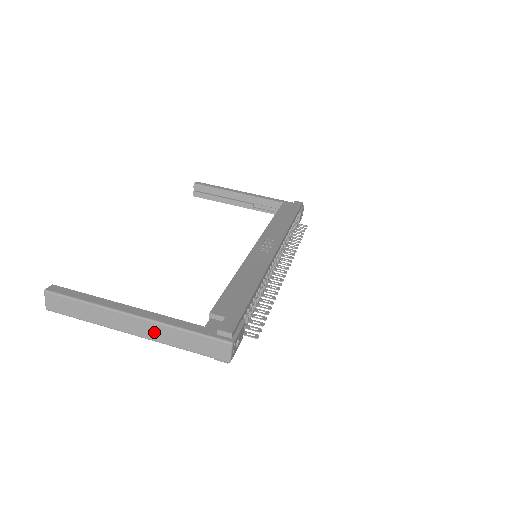
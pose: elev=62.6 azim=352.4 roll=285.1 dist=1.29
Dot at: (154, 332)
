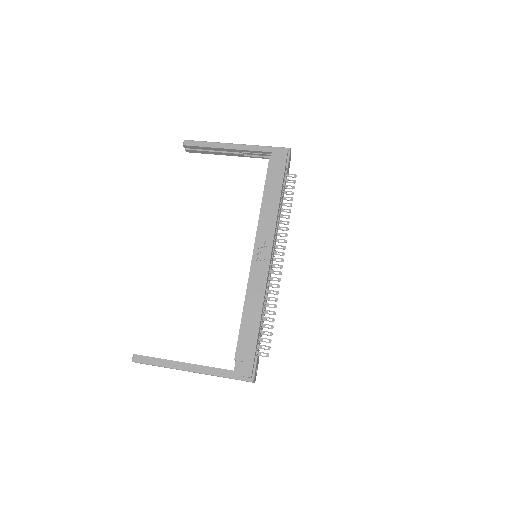
Dot at: occluded
